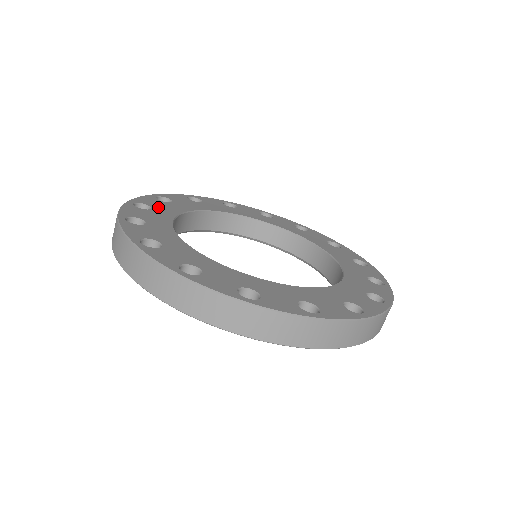
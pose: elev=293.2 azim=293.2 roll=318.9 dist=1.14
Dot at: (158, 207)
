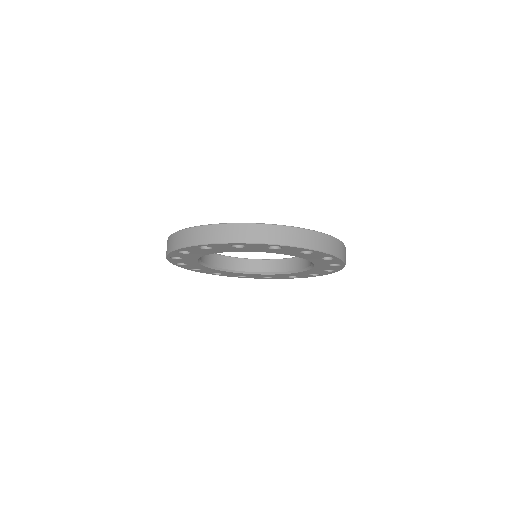
Dot at: occluded
